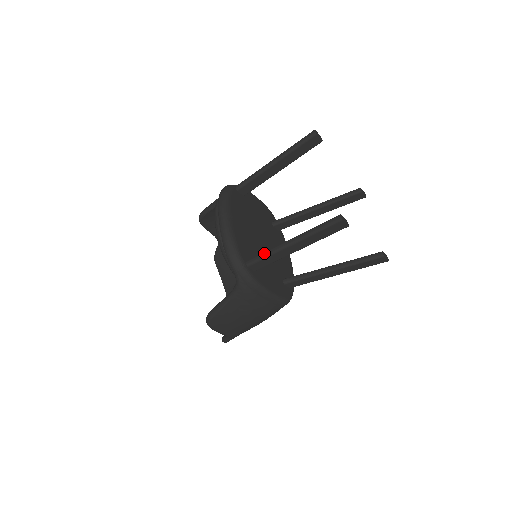
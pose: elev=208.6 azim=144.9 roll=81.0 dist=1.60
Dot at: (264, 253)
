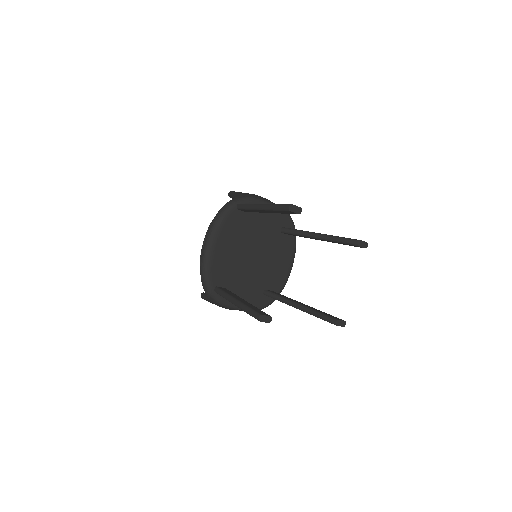
Dot at: (222, 293)
